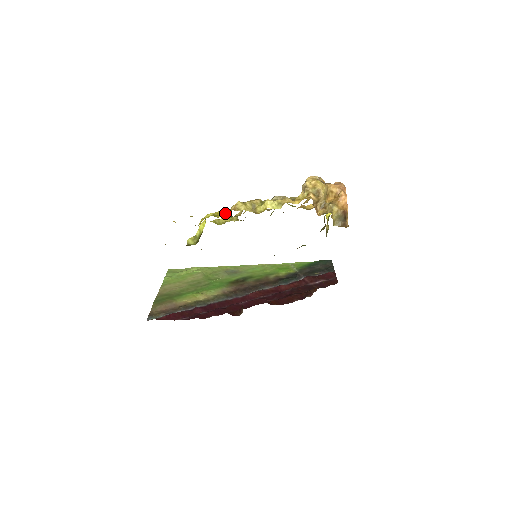
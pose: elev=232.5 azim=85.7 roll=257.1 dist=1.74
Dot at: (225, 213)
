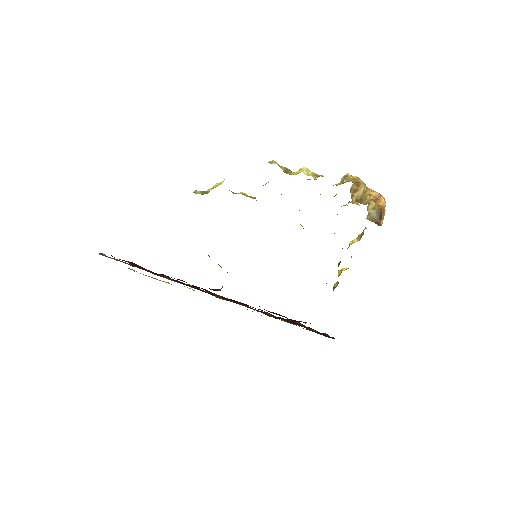
Dot at: occluded
